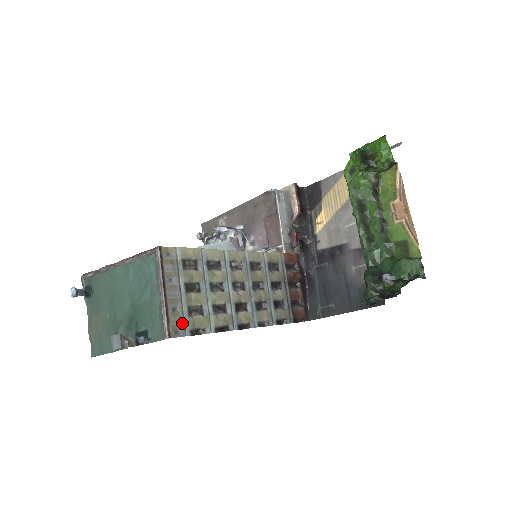
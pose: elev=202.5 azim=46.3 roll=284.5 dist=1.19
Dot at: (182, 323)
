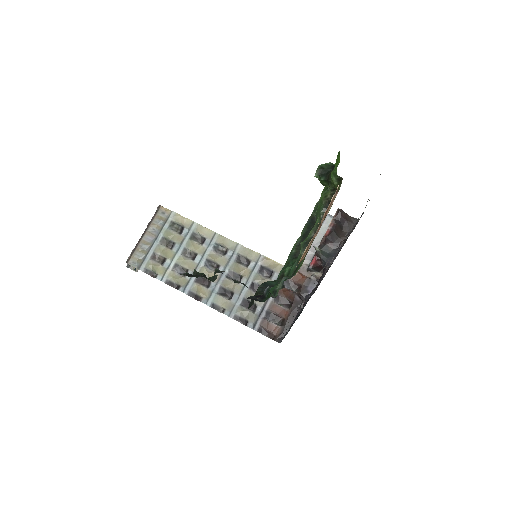
Dot at: (143, 260)
